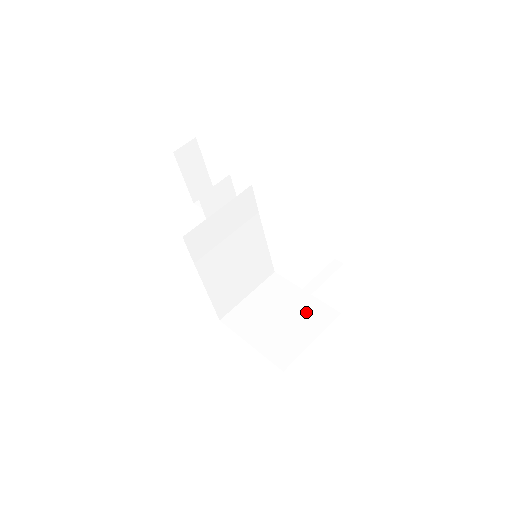
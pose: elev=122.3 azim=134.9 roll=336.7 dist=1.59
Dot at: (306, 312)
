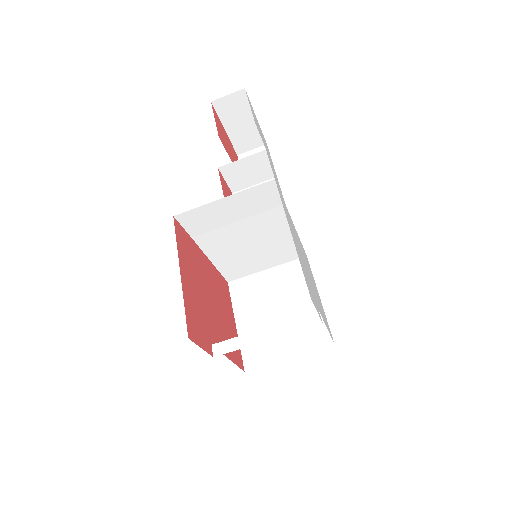
Dot at: occluded
